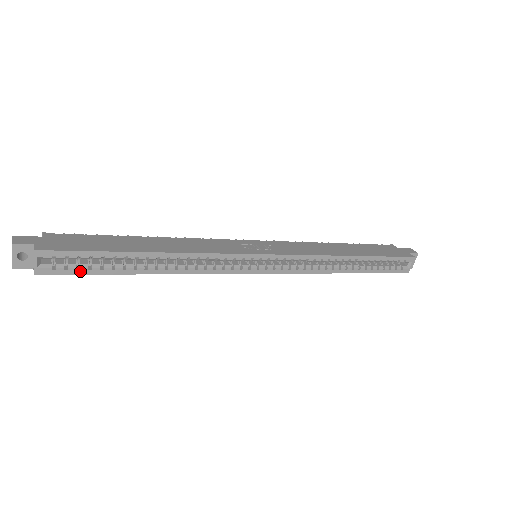
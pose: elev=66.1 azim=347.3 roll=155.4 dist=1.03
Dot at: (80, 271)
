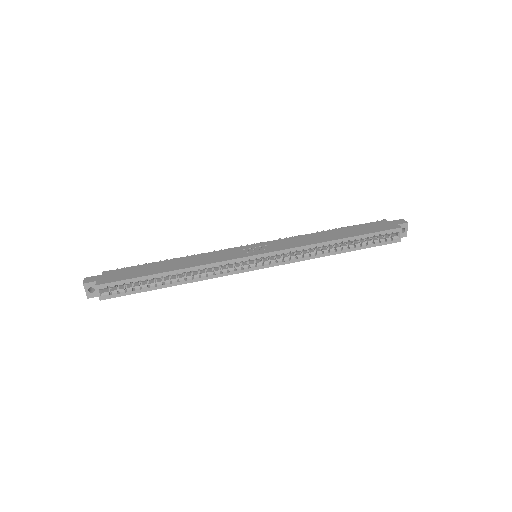
Dot at: (128, 293)
